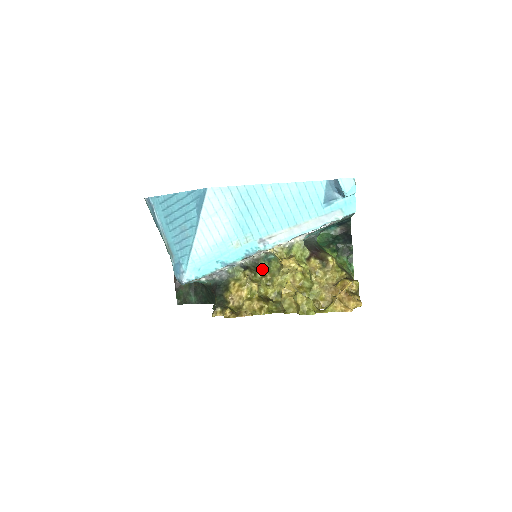
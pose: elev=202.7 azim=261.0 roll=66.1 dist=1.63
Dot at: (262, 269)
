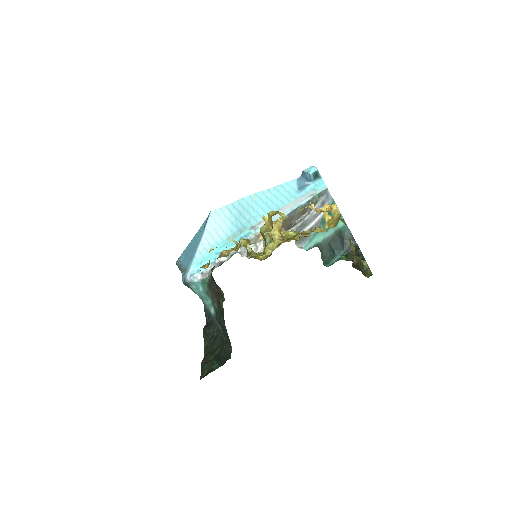
Dot at: occluded
